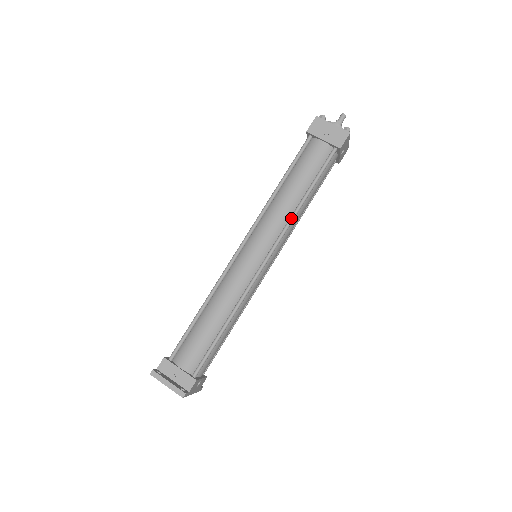
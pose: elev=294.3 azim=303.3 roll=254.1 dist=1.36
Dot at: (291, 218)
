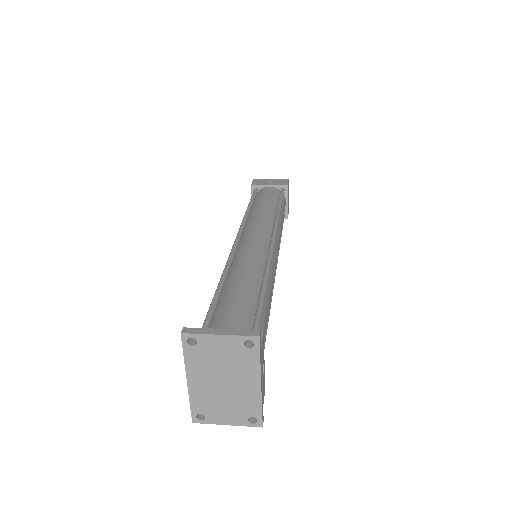
Dot at: (276, 216)
